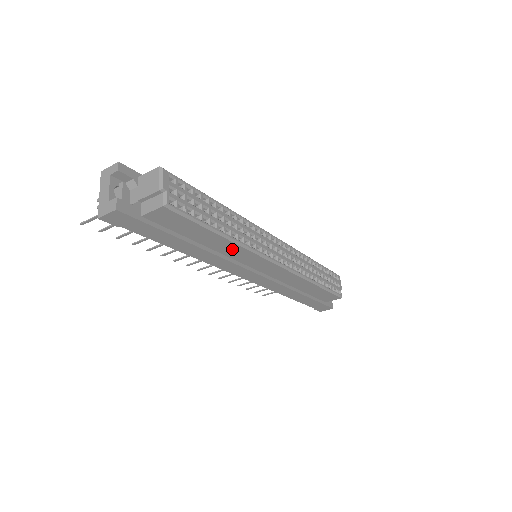
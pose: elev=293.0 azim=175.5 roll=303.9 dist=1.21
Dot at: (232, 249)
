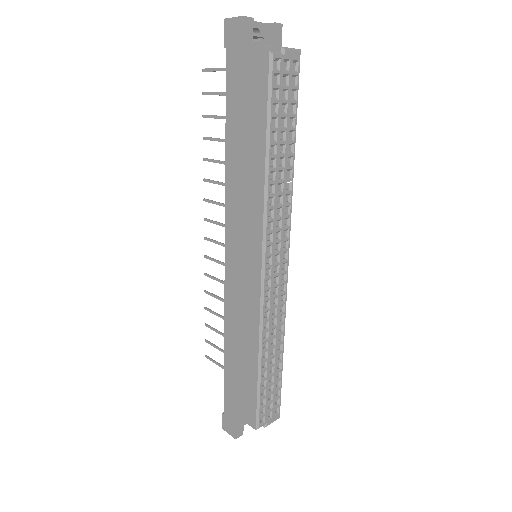
Dot at: (256, 189)
